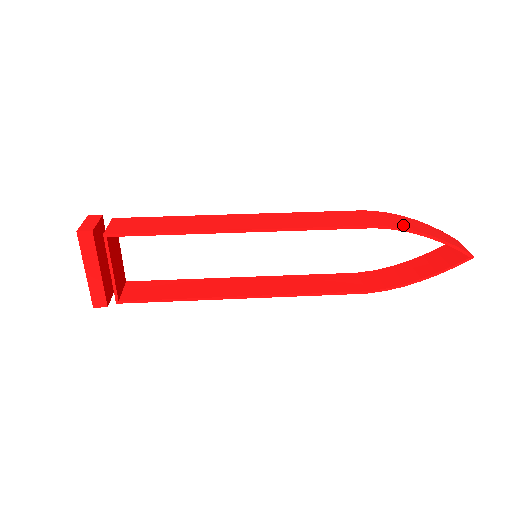
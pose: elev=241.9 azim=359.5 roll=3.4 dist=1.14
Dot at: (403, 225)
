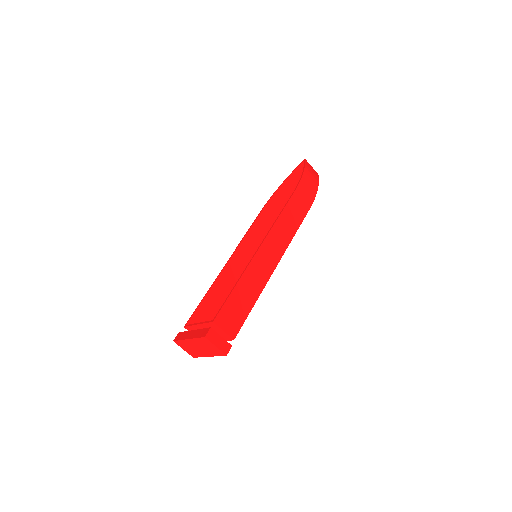
Dot at: (312, 192)
